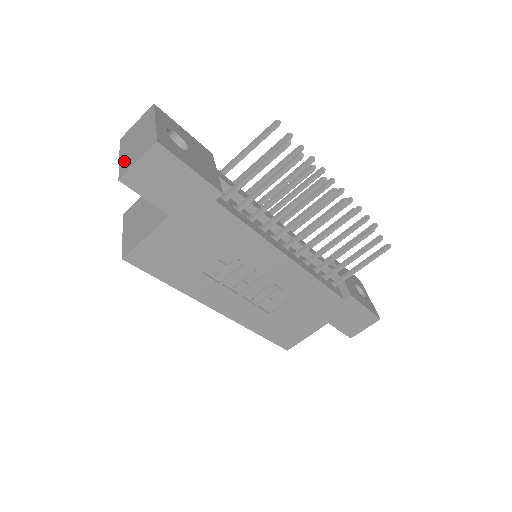
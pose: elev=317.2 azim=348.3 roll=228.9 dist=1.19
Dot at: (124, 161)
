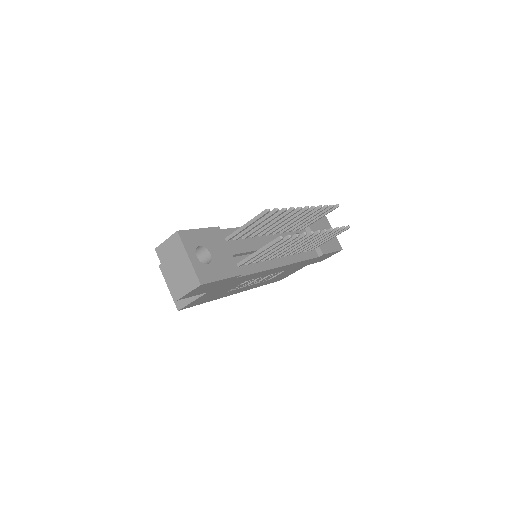
Dot at: (173, 283)
